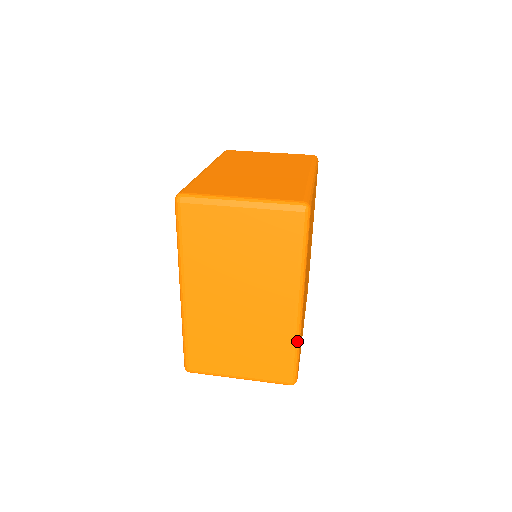
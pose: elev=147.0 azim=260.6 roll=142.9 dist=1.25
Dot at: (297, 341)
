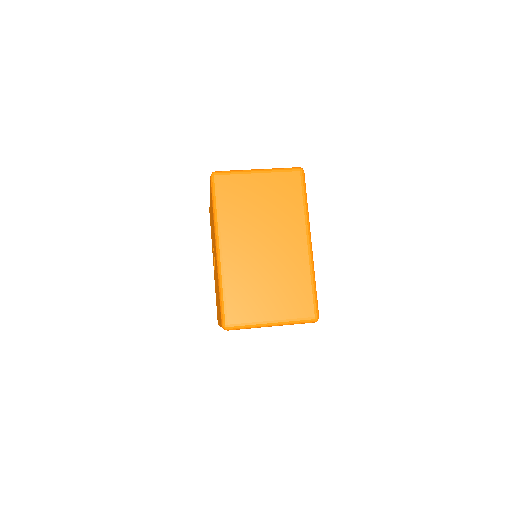
Dot at: occluded
